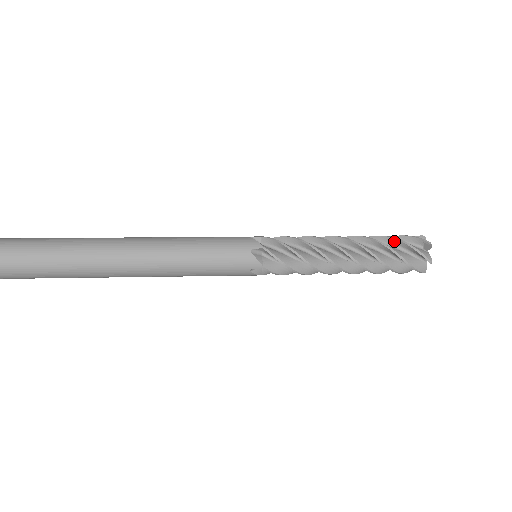
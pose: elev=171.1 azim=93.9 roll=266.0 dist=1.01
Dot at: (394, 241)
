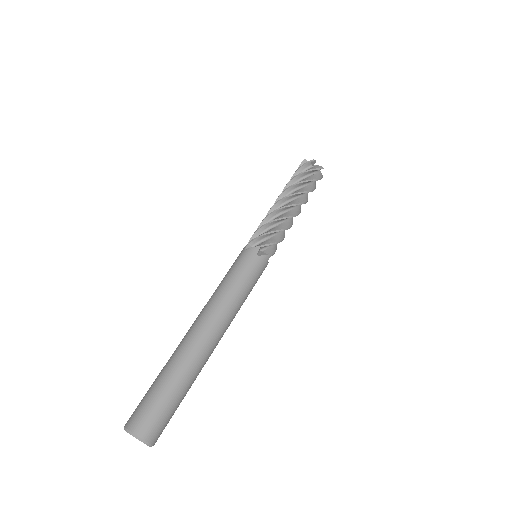
Dot at: (300, 176)
